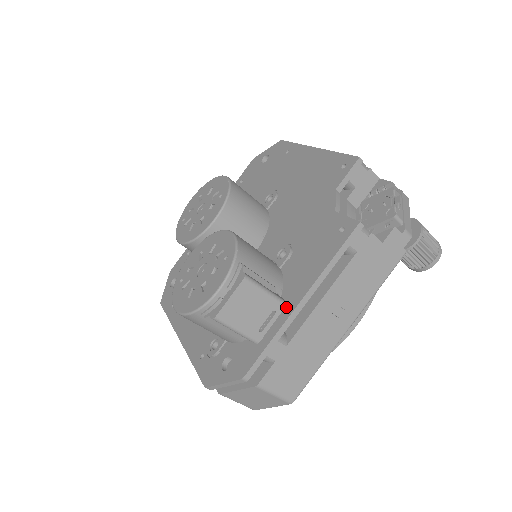
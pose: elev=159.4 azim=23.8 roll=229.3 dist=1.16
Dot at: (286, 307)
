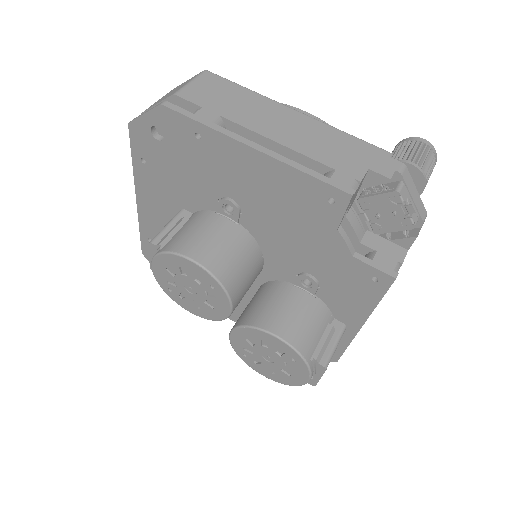
Dot at: (348, 328)
